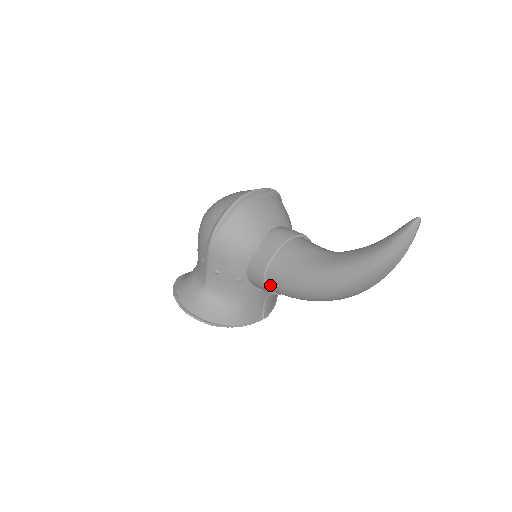
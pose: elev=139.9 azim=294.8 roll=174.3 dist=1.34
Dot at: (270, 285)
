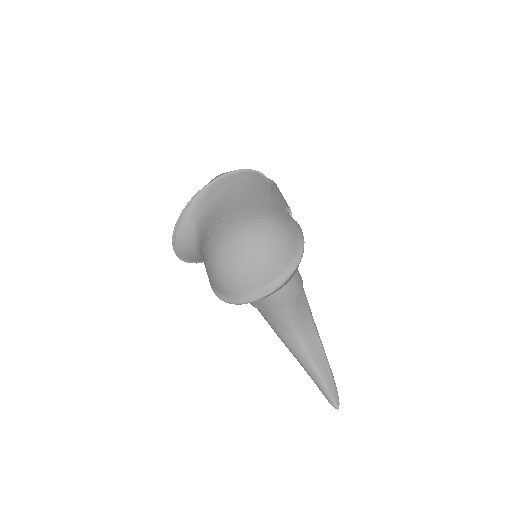
Dot at: occluded
